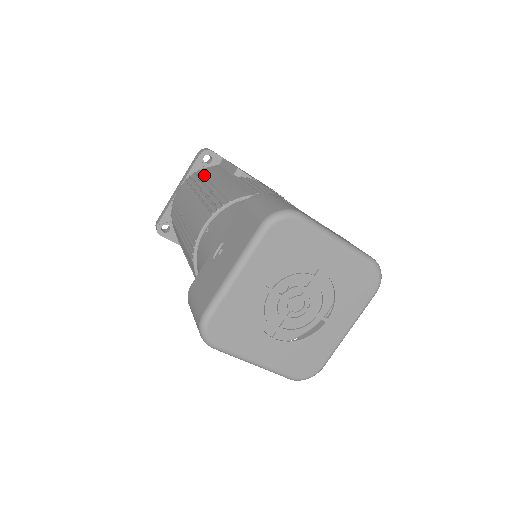
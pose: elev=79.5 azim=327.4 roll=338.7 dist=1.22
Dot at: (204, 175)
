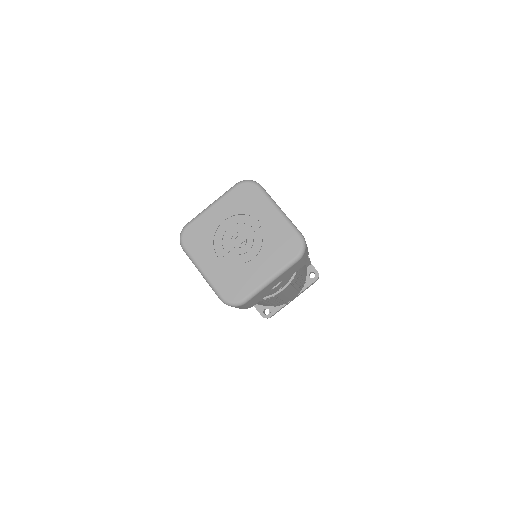
Dot at: occluded
